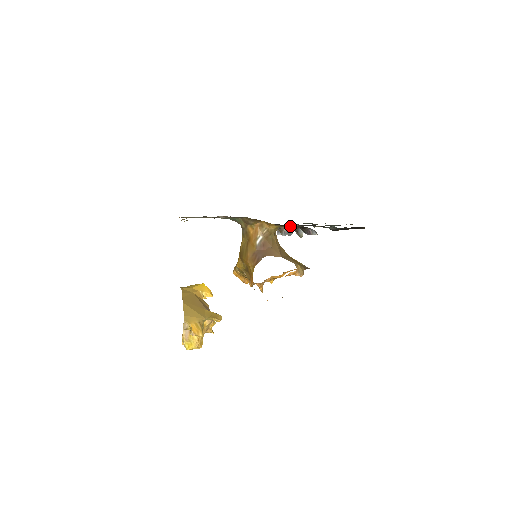
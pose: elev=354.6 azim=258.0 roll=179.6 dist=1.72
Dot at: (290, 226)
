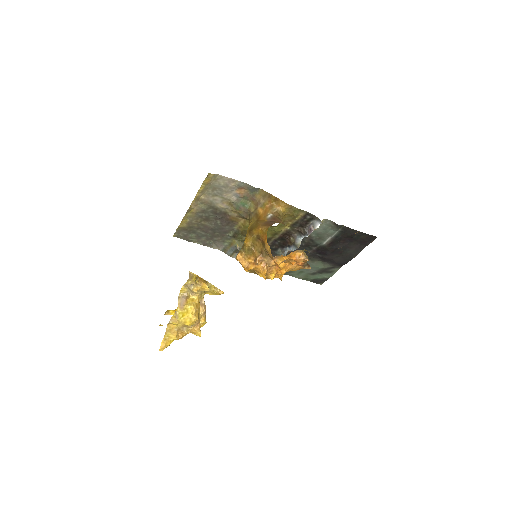
Dot at: (296, 214)
